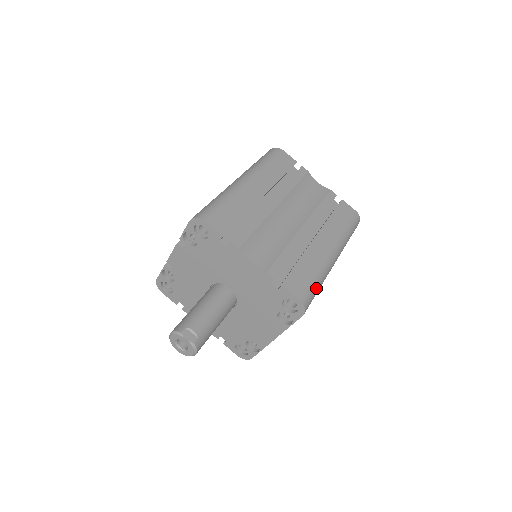
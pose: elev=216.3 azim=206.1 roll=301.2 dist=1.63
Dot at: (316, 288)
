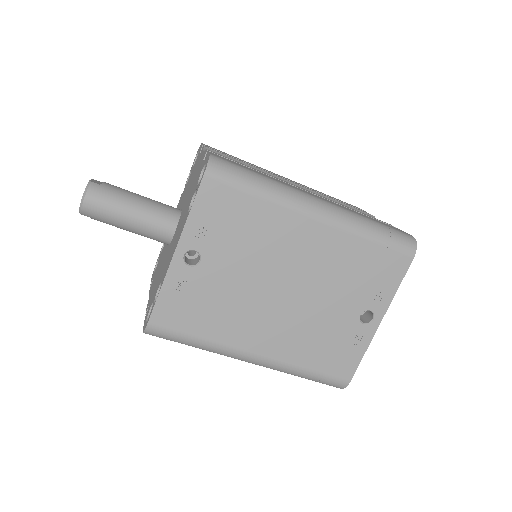
Dot at: (250, 177)
